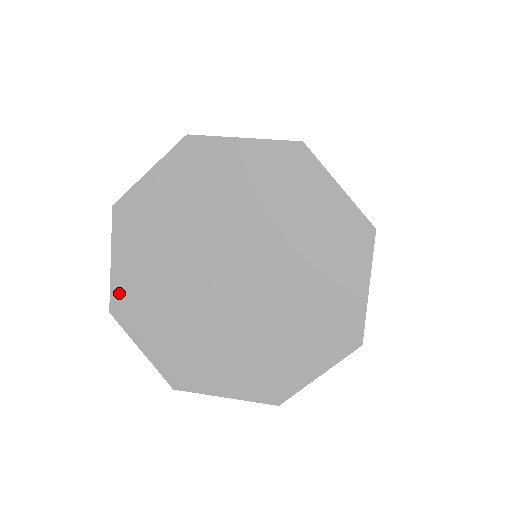
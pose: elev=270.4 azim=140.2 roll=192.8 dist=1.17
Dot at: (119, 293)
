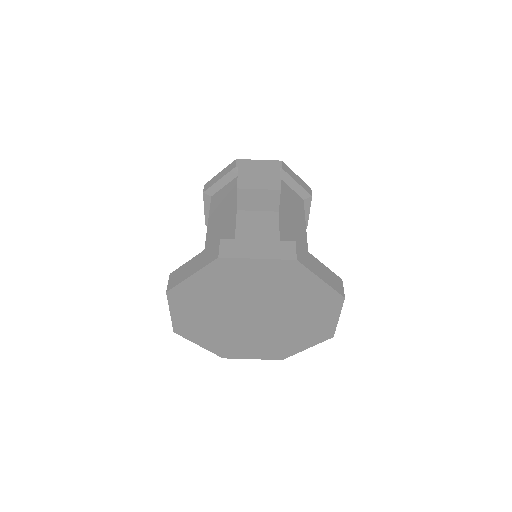
Dot at: (218, 351)
